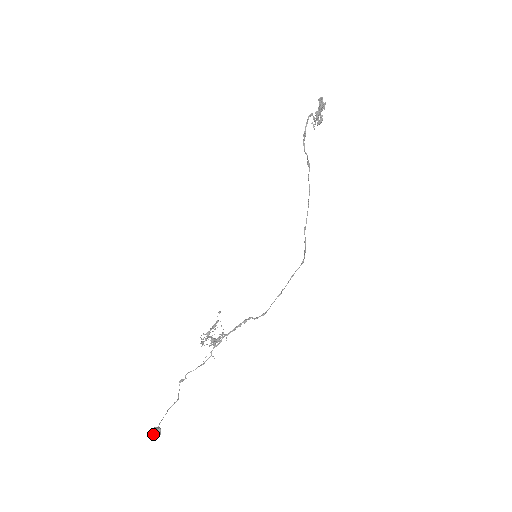
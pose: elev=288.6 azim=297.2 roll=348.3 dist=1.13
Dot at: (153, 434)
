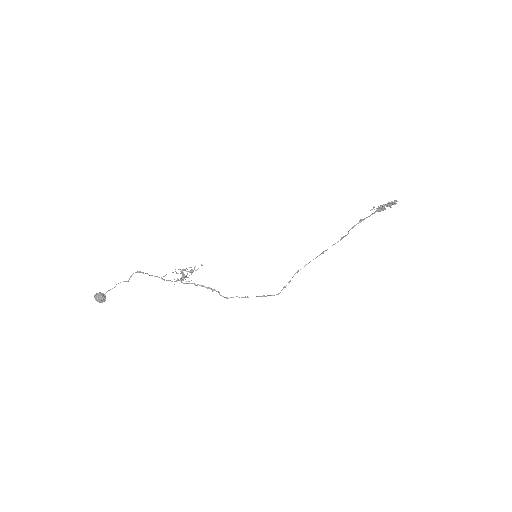
Dot at: (100, 300)
